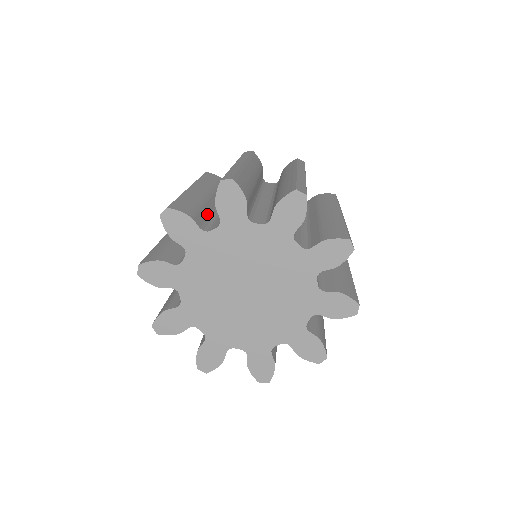
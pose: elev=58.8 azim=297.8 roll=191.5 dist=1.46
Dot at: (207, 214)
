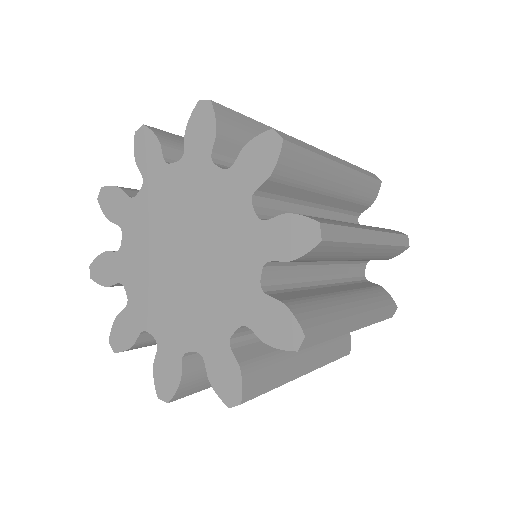
Dot at: occluded
